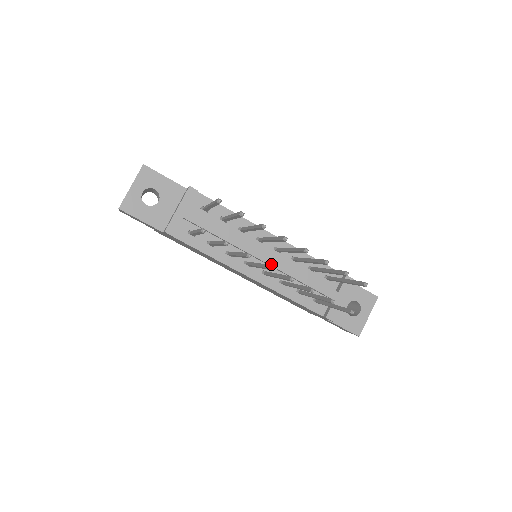
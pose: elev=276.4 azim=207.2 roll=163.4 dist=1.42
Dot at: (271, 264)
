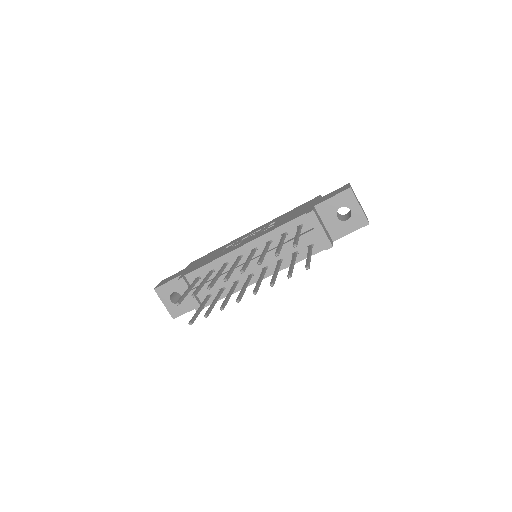
Dot at: occluded
